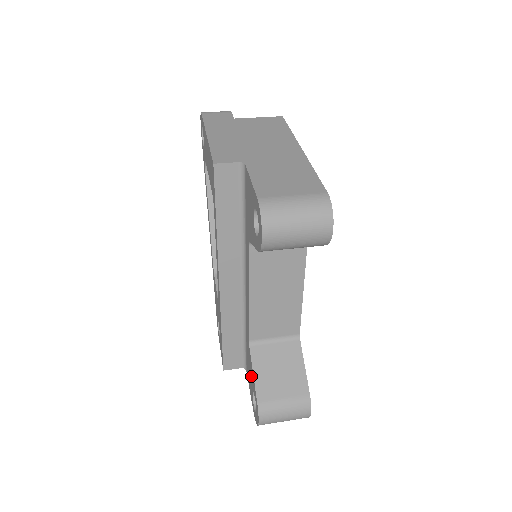
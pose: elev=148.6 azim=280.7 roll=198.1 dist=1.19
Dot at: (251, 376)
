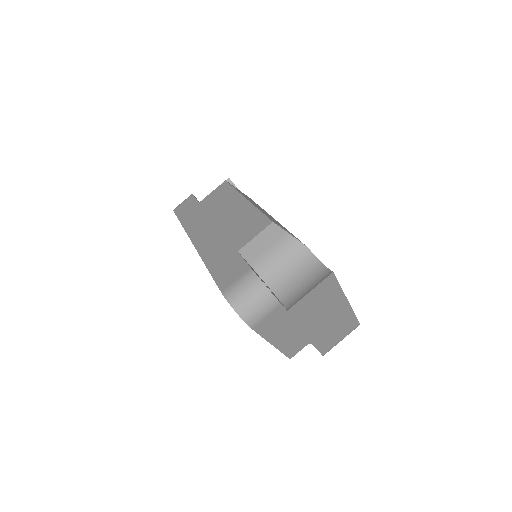
Dot at: occluded
